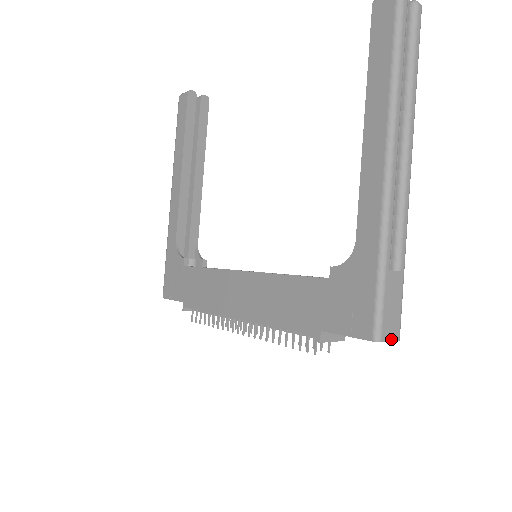
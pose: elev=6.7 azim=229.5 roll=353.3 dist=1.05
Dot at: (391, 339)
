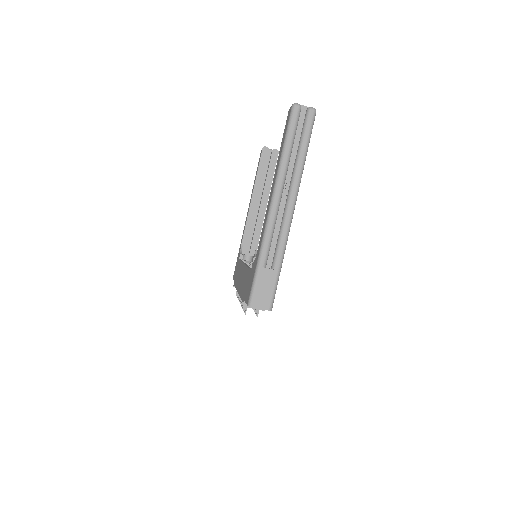
Dot at: (261, 308)
